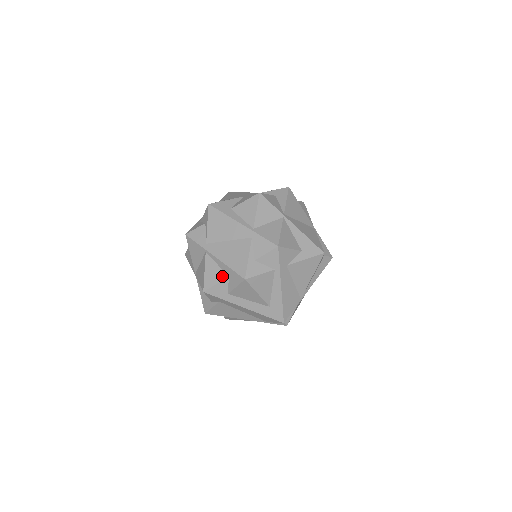
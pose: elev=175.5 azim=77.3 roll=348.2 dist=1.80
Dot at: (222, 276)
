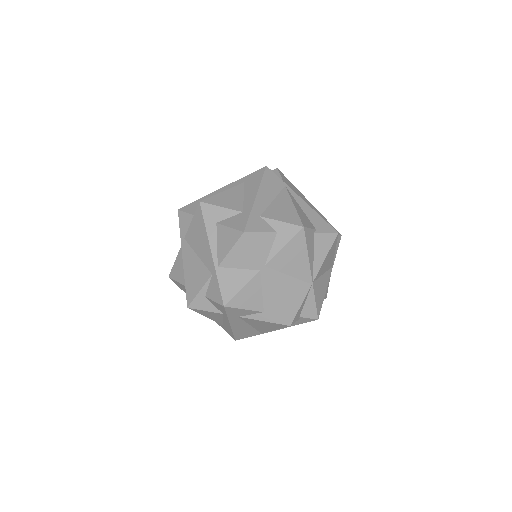
Dot at: (182, 280)
